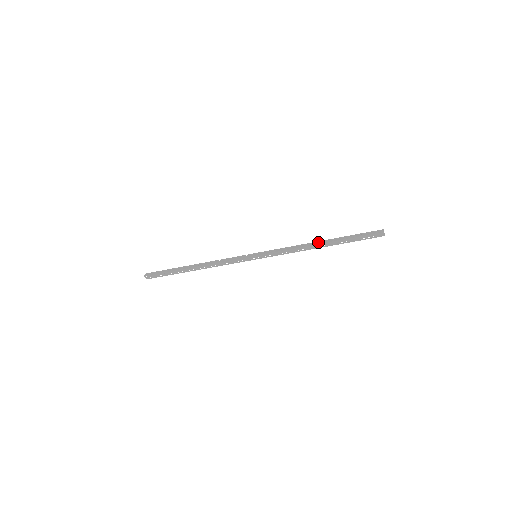
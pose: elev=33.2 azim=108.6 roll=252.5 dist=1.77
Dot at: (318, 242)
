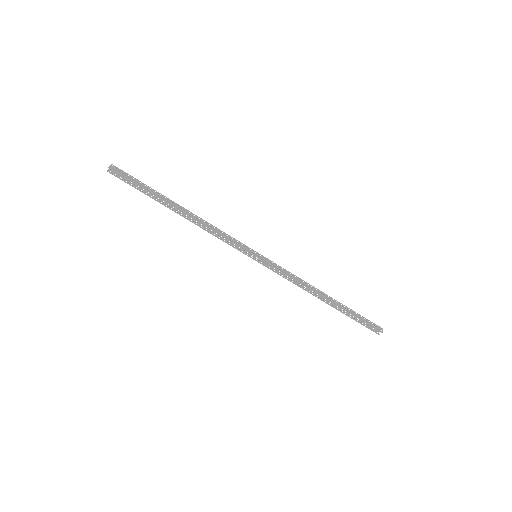
Dot at: (322, 294)
